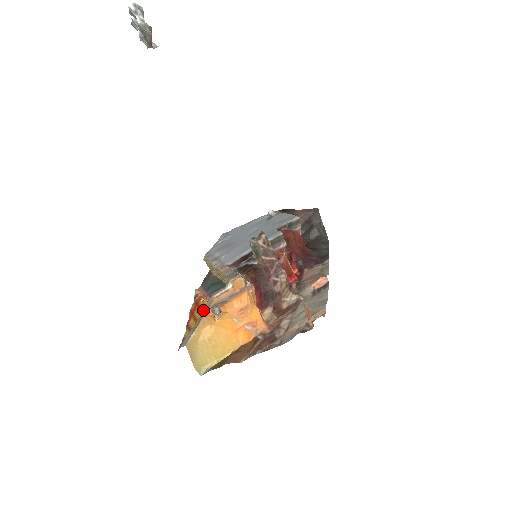
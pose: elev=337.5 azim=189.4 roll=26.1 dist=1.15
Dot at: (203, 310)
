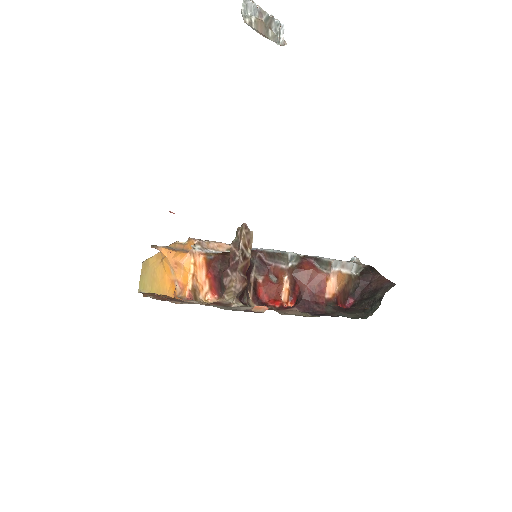
Dot at: occluded
